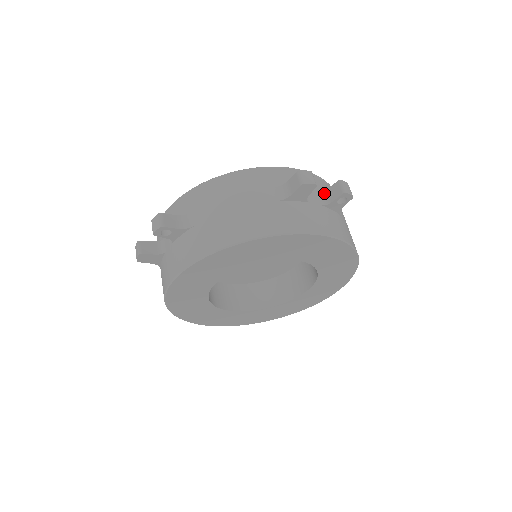
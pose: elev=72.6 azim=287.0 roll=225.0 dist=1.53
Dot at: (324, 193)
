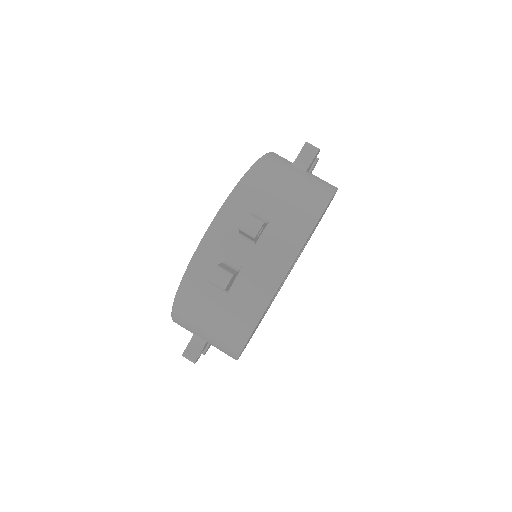
Dot at: (241, 236)
